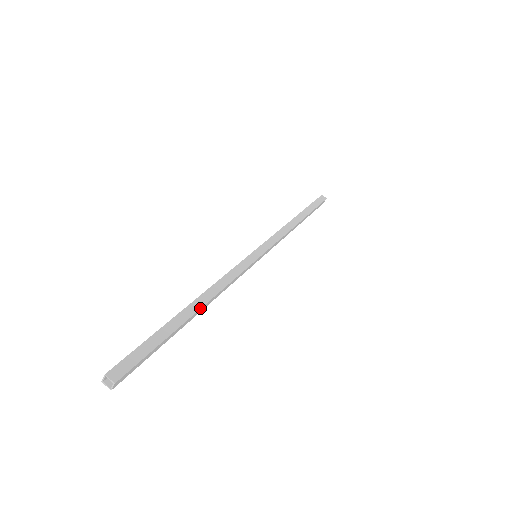
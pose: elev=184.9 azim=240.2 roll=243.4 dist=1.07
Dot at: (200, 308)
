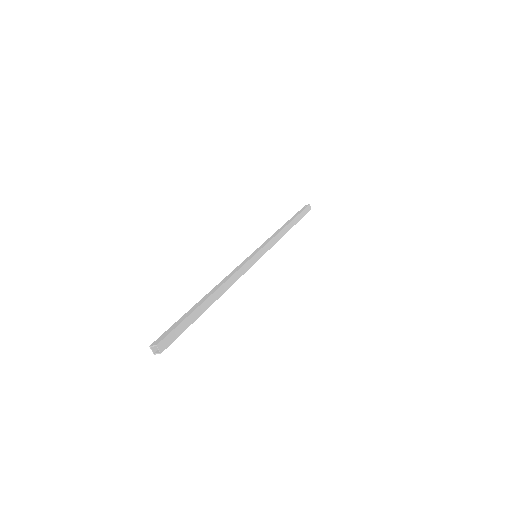
Dot at: (213, 293)
